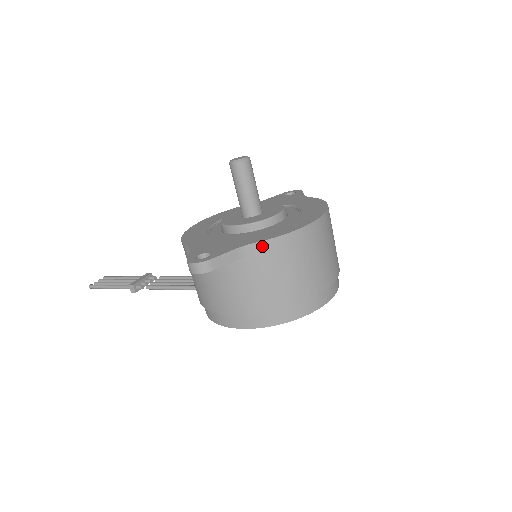
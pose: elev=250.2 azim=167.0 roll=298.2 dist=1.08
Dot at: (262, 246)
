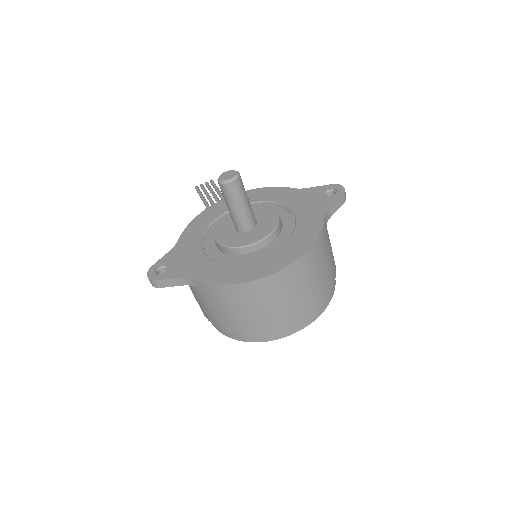
Dot at: (201, 285)
